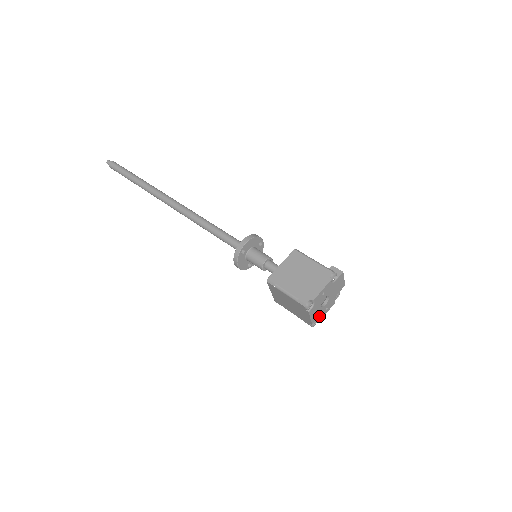
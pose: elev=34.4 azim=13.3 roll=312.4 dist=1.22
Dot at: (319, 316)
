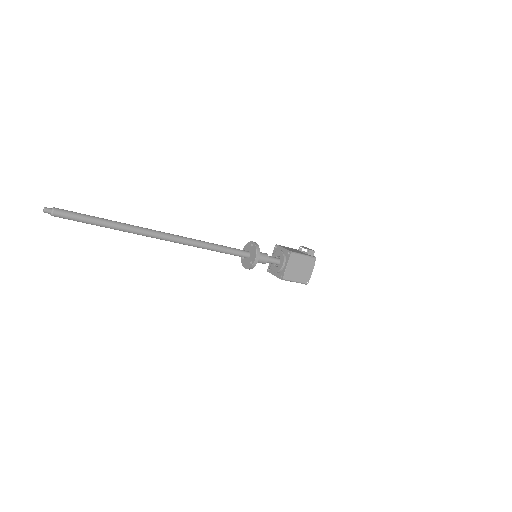
Dot at: occluded
